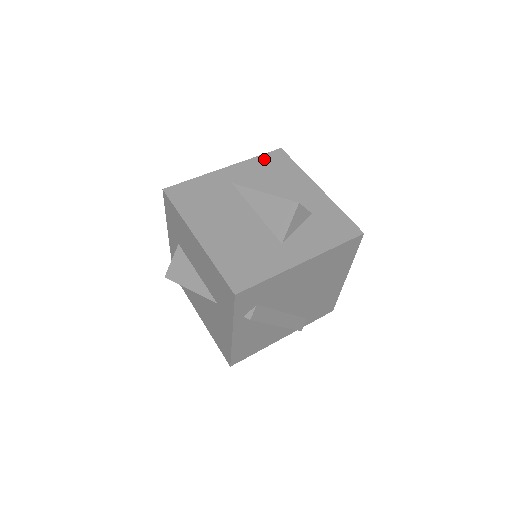
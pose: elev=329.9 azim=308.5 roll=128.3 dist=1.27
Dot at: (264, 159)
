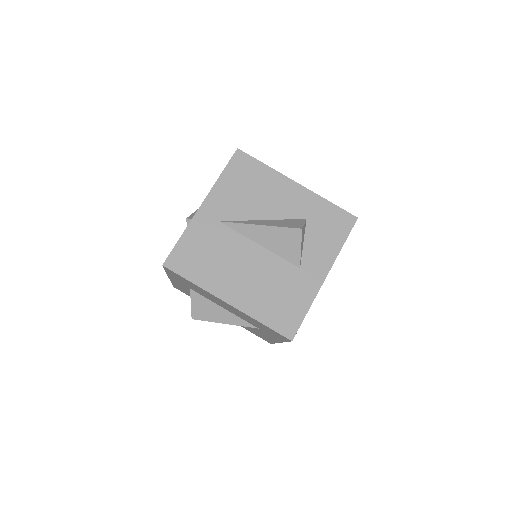
Dot at: (230, 173)
